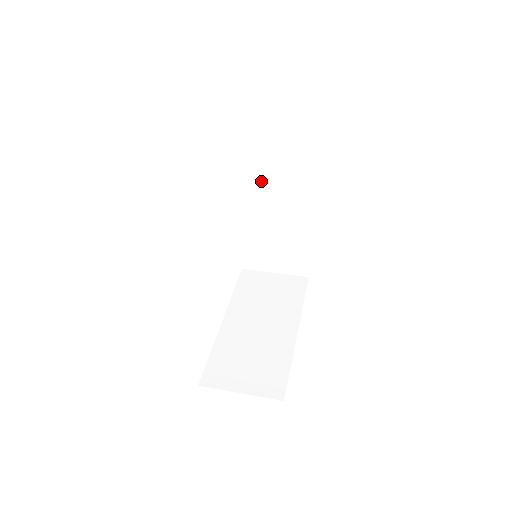
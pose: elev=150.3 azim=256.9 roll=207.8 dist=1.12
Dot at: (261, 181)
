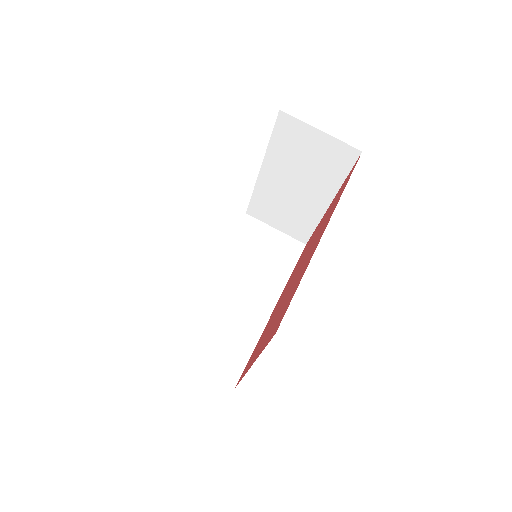
Dot at: occluded
